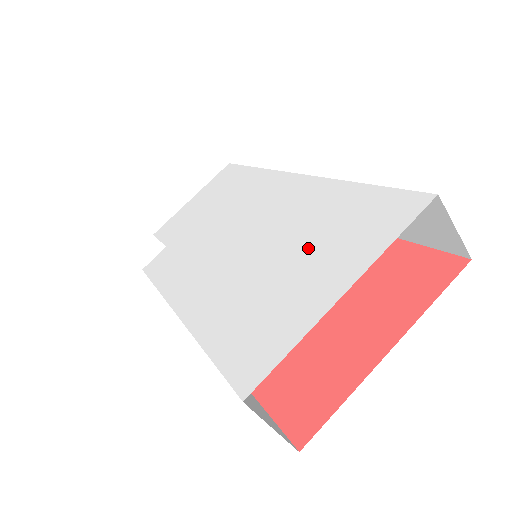
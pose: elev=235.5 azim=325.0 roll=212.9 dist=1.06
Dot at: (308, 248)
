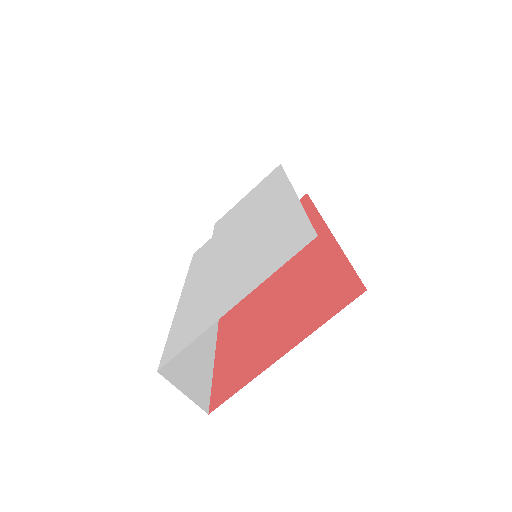
Dot at: (248, 263)
